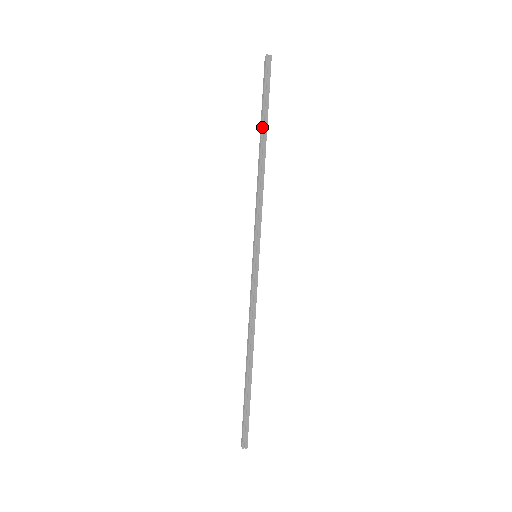
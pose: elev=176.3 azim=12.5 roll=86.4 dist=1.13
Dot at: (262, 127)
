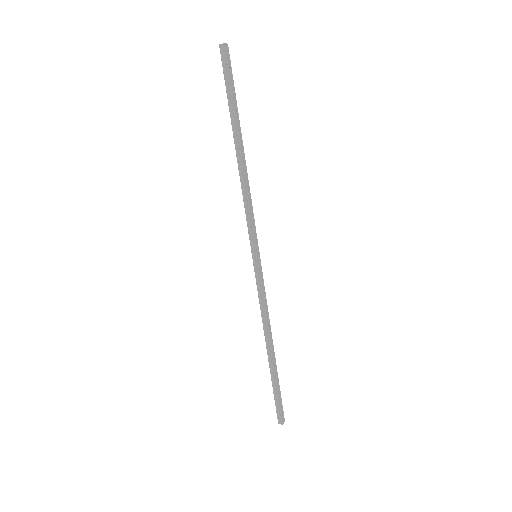
Dot at: (232, 126)
